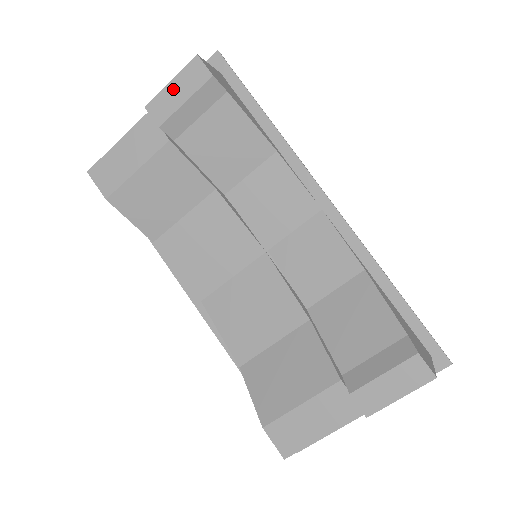
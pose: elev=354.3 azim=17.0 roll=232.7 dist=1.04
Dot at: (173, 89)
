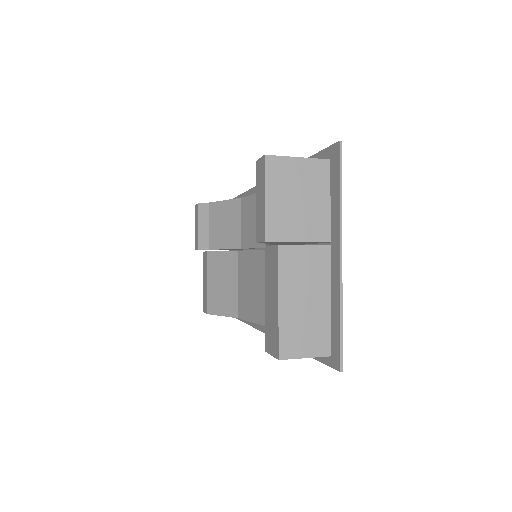
Dot at: (196, 229)
